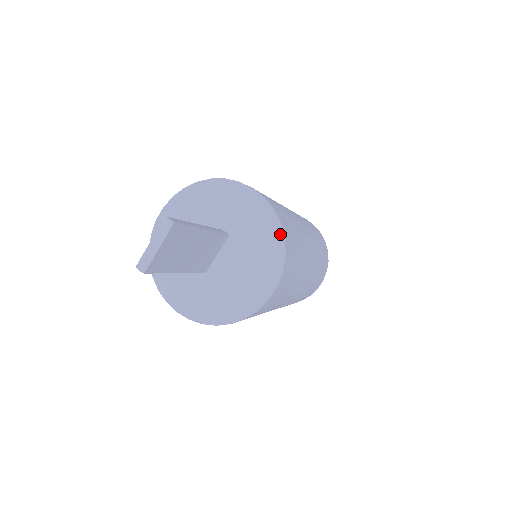
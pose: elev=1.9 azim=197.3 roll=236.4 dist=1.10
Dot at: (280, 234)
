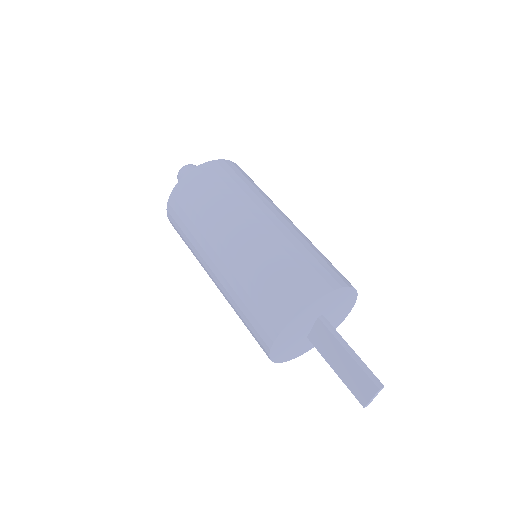
Dot at: (354, 291)
